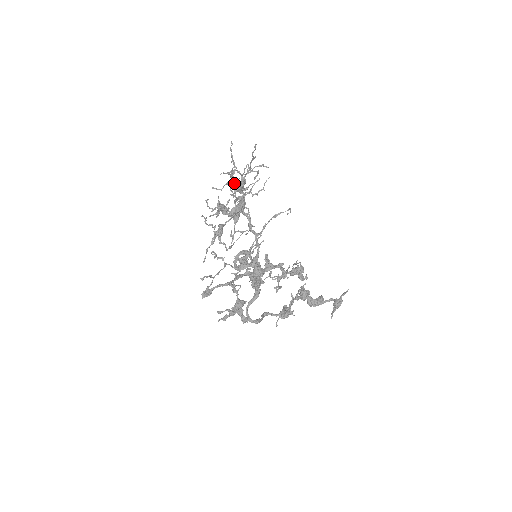
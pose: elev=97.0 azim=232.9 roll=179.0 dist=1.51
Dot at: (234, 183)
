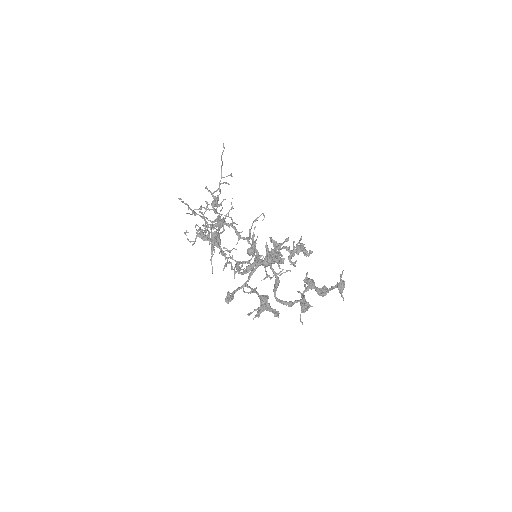
Dot at: (202, 217)
